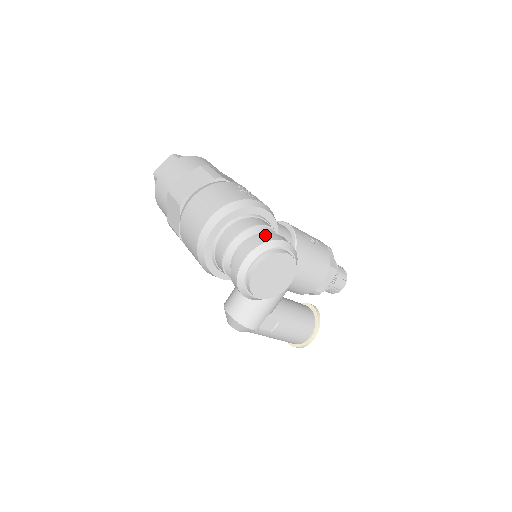
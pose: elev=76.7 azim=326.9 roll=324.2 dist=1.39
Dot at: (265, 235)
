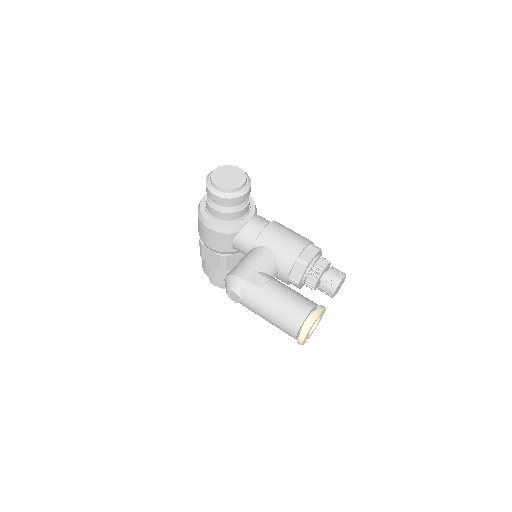
Dot at: occluded
